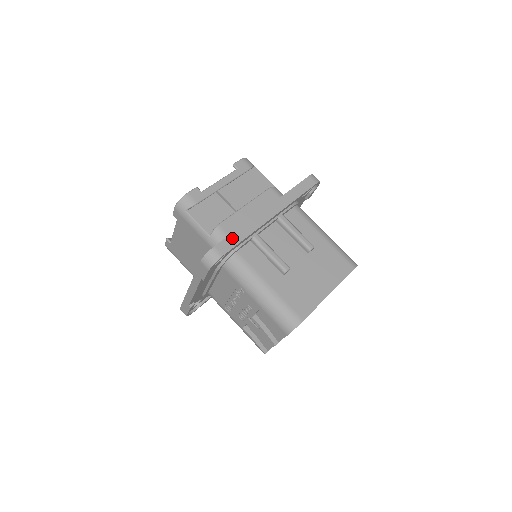
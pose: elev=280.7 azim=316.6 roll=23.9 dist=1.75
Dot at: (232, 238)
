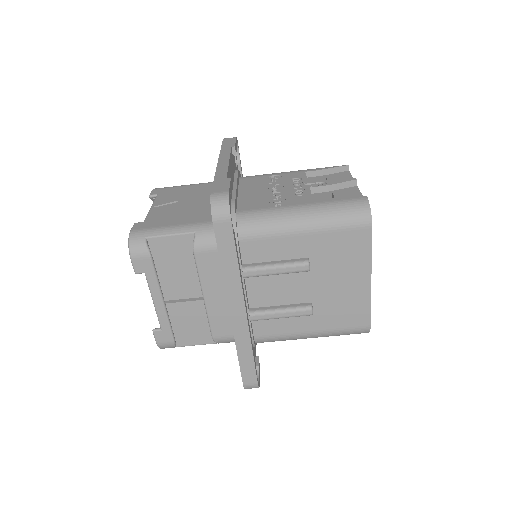
Dot at: (244, 366)
